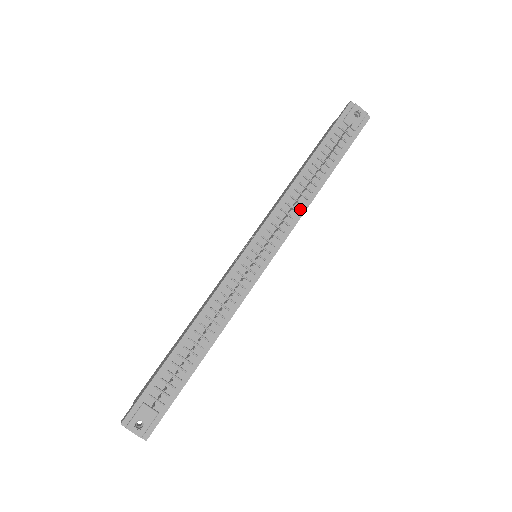
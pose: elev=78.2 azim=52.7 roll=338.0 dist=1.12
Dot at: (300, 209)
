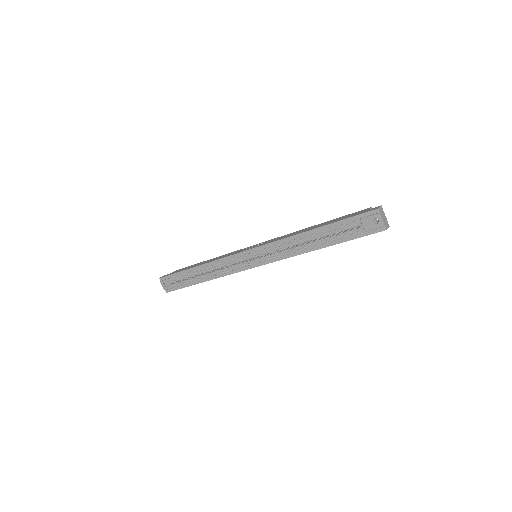
Dot at: (292, 253)
